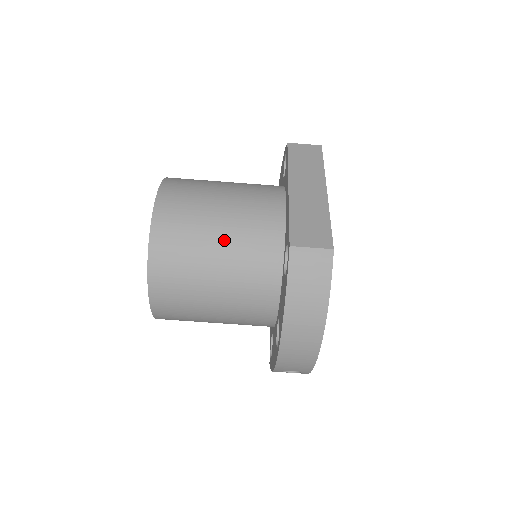
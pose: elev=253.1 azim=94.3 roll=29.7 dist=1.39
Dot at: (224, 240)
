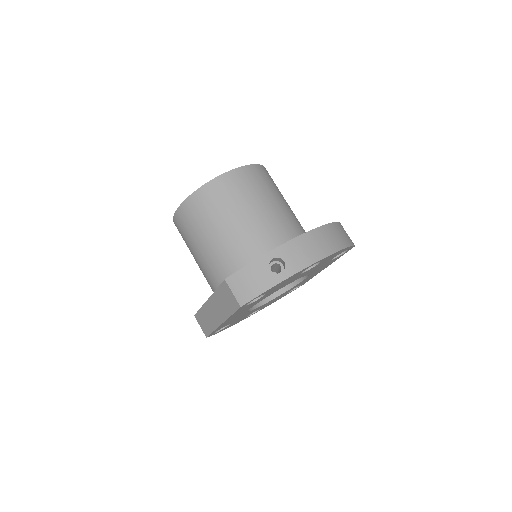
Dot at: occluded
